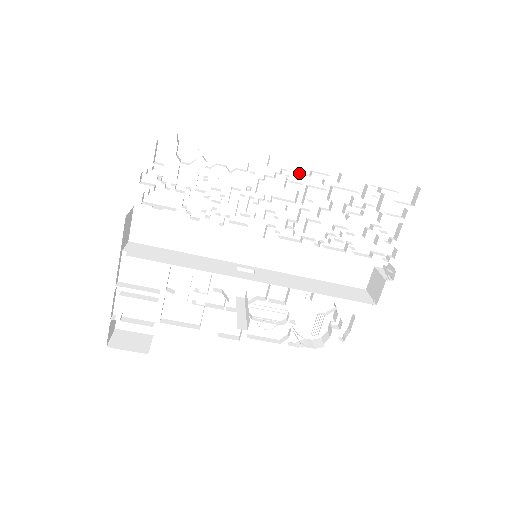
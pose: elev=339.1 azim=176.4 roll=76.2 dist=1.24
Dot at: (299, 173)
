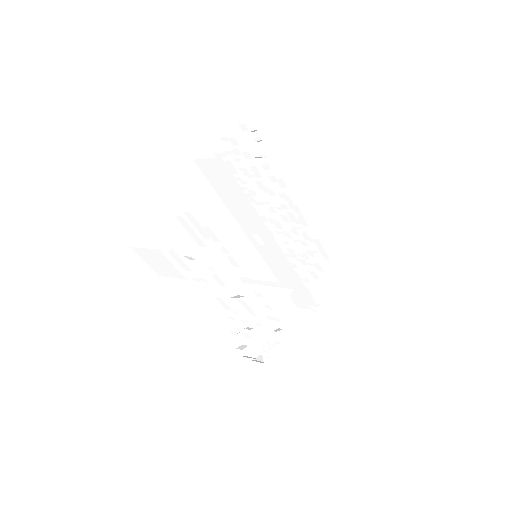
Dot at: (291, 210)
